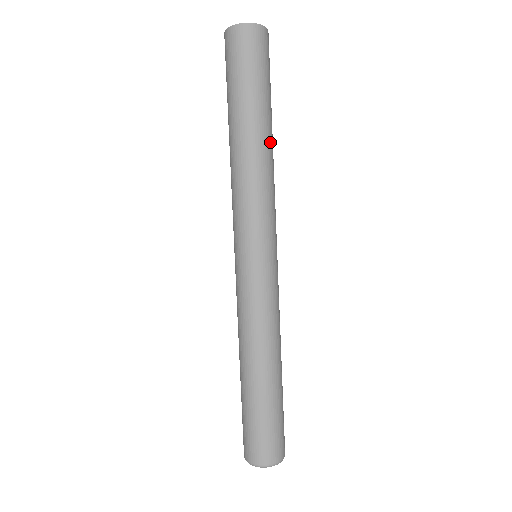
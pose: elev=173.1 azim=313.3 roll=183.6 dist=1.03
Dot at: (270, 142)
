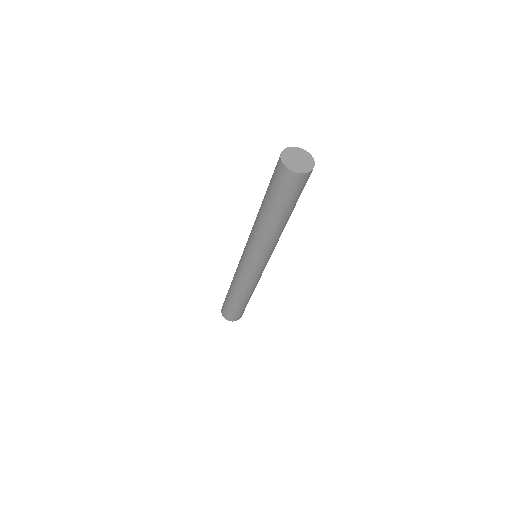
Dot at: occluded
